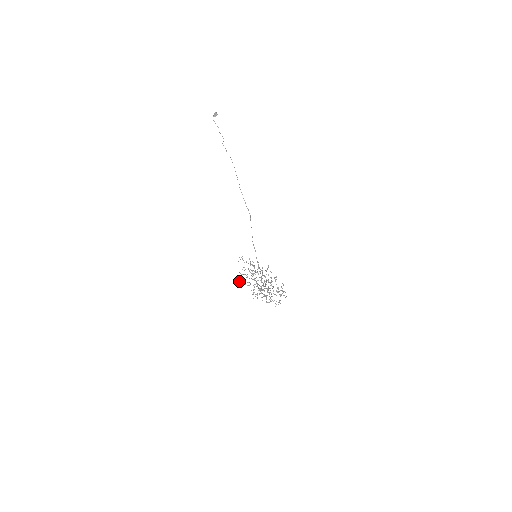
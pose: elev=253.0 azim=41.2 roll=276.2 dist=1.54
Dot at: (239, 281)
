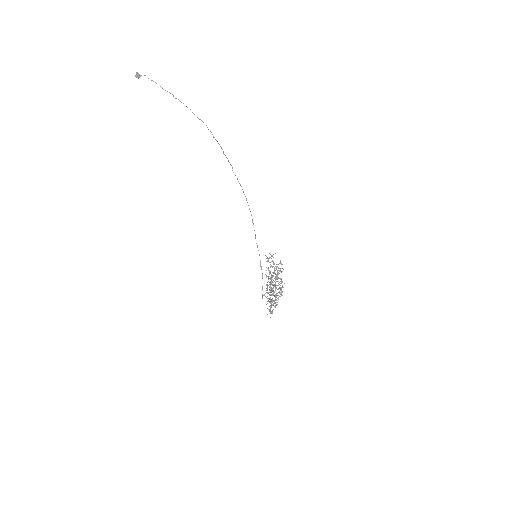
Dot at: (266, 285)
